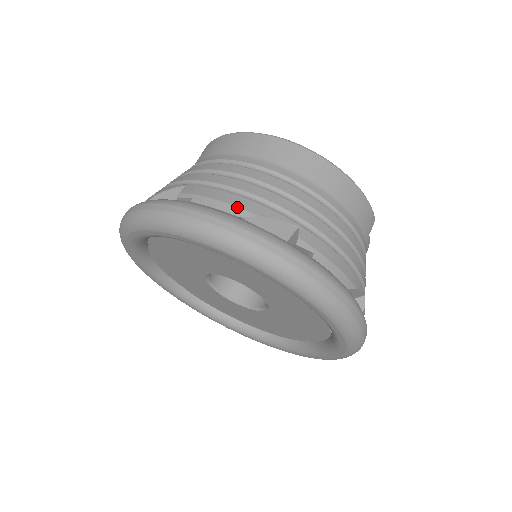
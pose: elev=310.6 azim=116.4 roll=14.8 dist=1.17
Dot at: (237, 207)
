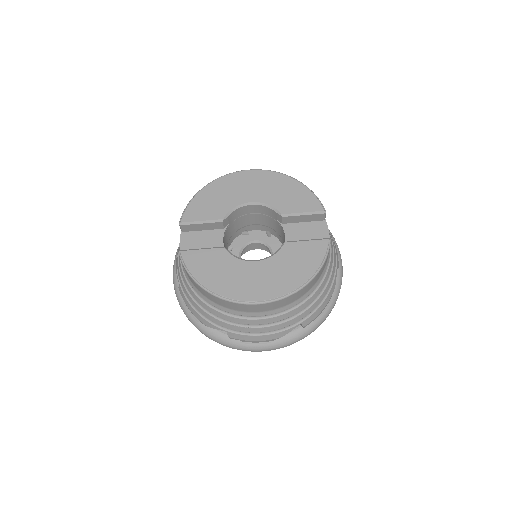
Dot at: (268, 340)
